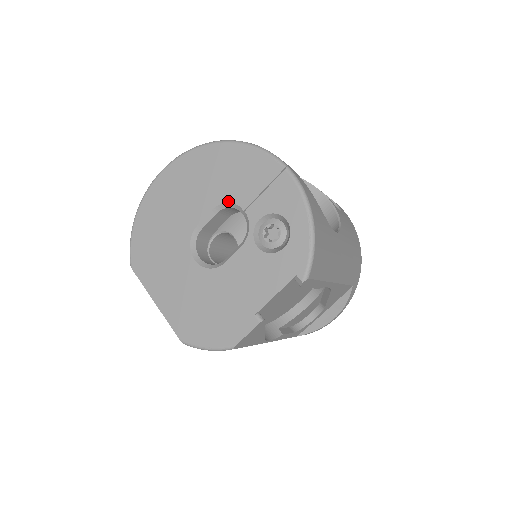
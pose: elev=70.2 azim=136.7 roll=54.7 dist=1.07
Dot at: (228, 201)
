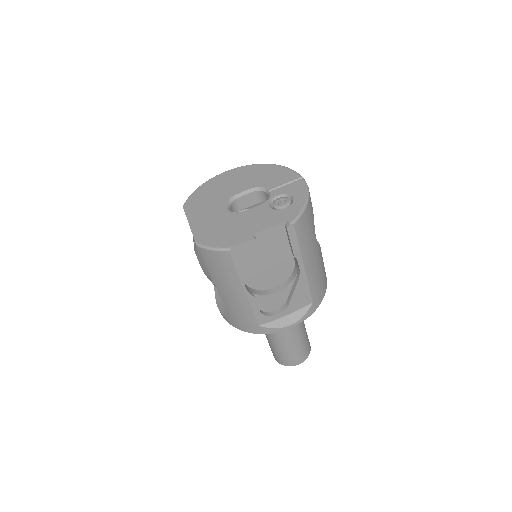
Dot at: (262, 186)
